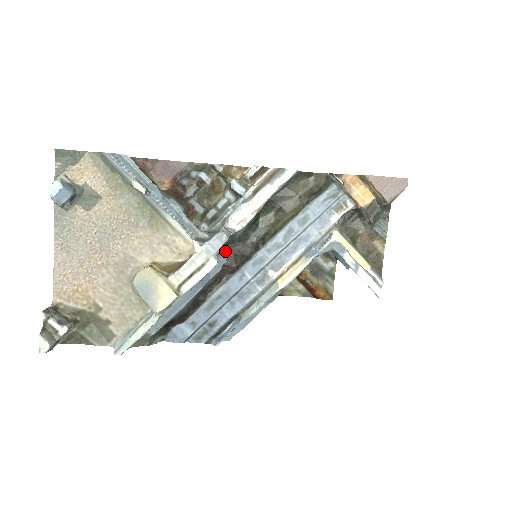
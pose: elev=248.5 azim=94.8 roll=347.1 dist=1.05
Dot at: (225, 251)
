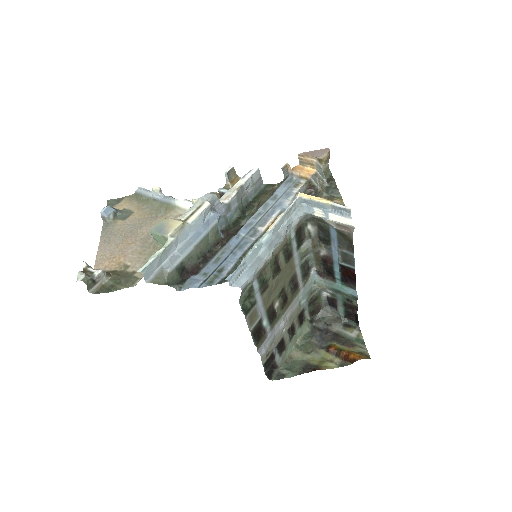
Dot at: (224, 234)
